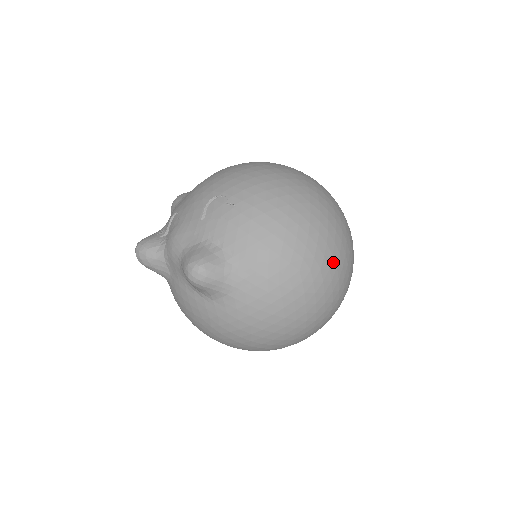
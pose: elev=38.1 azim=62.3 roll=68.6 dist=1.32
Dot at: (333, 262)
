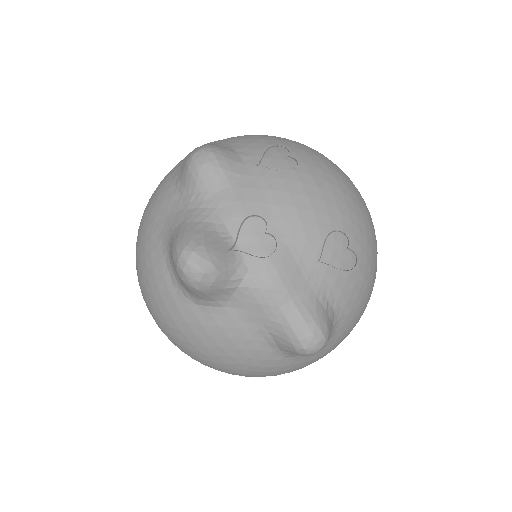
Dot at: occluded
